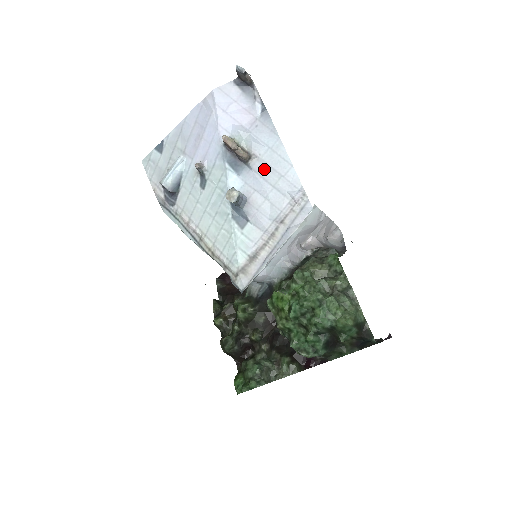
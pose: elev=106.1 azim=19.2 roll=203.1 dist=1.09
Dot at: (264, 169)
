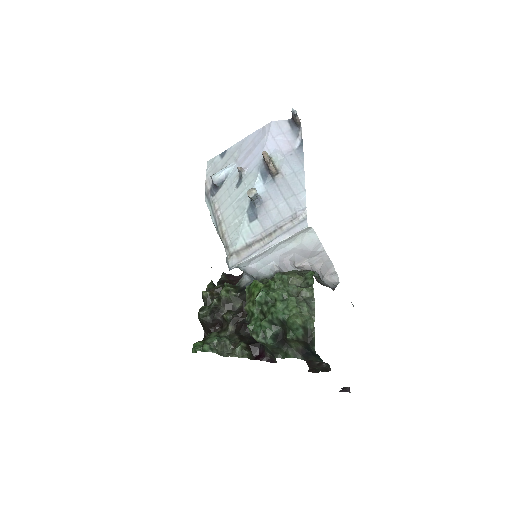
Dot at: (284, 185)
